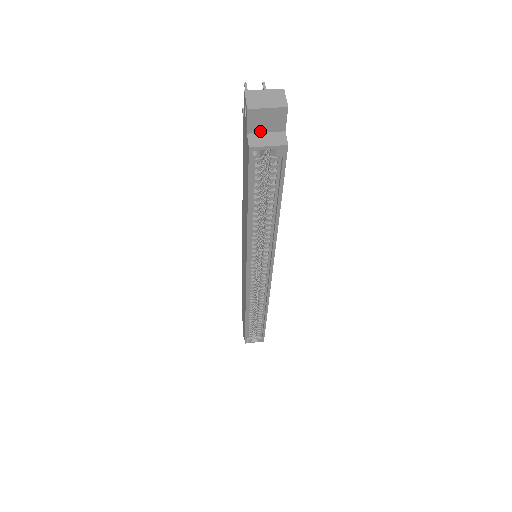
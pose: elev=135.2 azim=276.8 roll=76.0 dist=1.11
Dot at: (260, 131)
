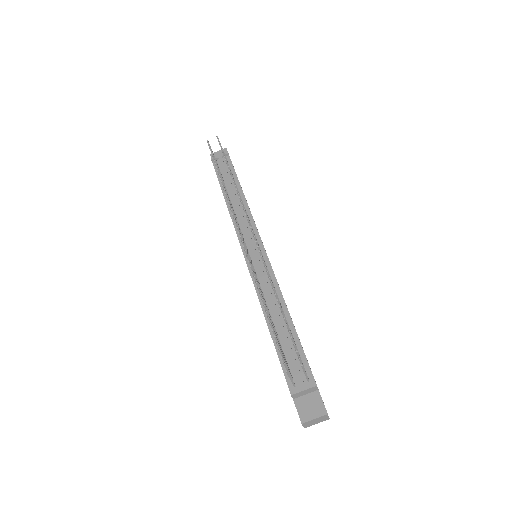
Dot at: occluded
